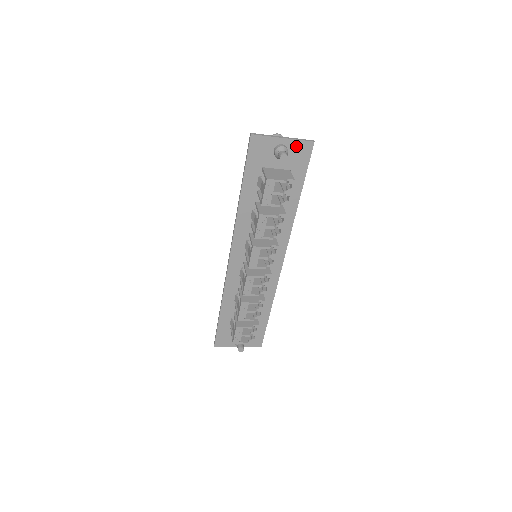
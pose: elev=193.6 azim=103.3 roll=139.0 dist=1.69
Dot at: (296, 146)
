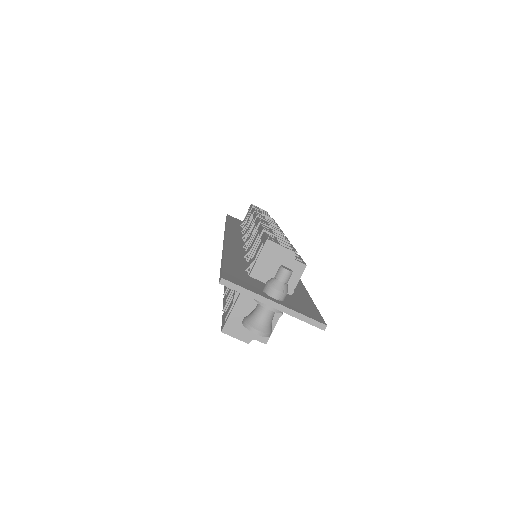
Dot at: occluded
